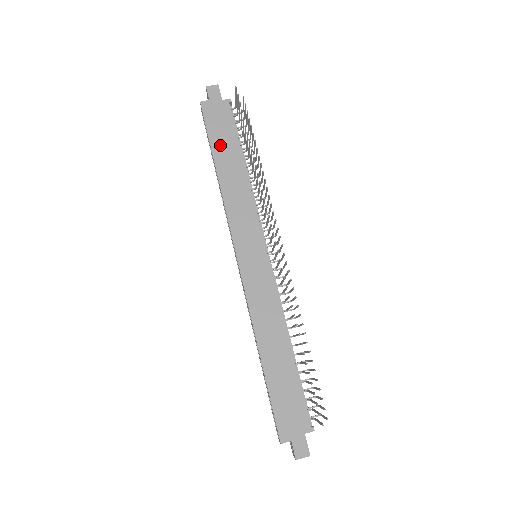
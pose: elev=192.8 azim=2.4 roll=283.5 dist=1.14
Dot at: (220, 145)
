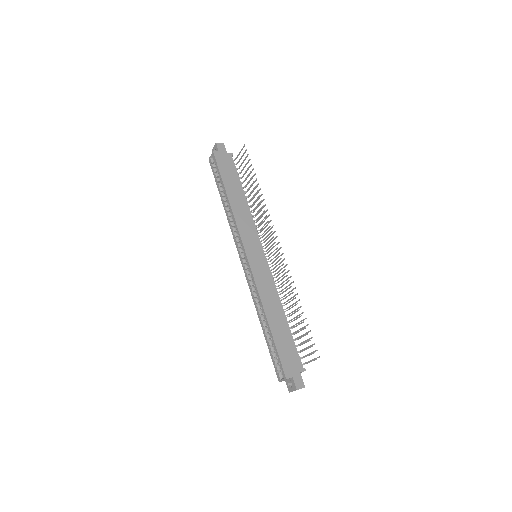
Dot at: (228, 181)
